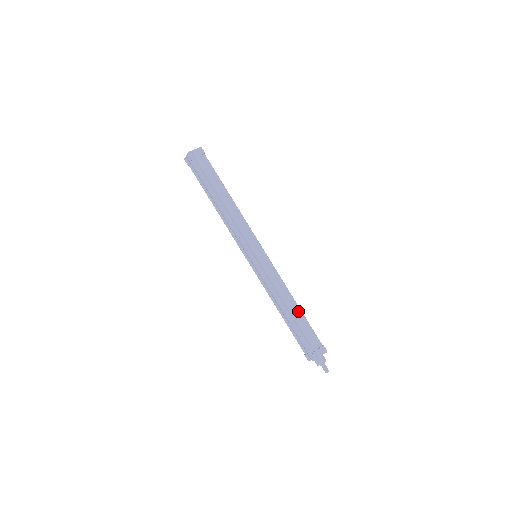
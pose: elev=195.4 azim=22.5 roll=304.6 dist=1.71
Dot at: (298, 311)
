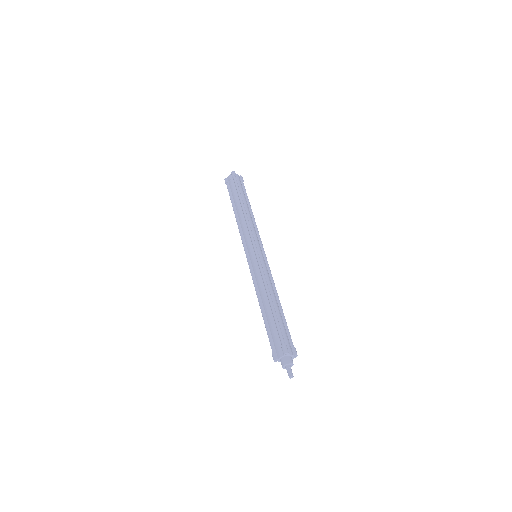
Dot at: (280, 309)
